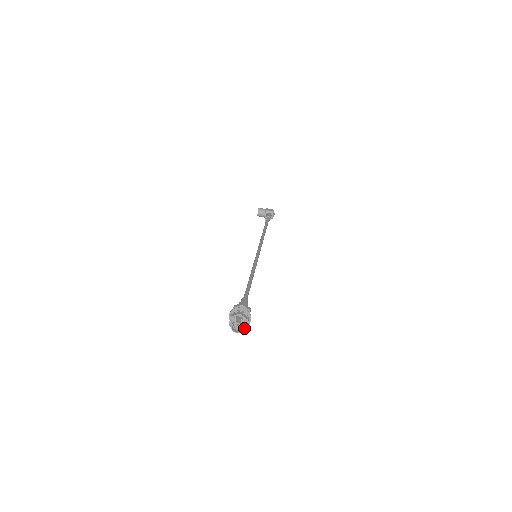
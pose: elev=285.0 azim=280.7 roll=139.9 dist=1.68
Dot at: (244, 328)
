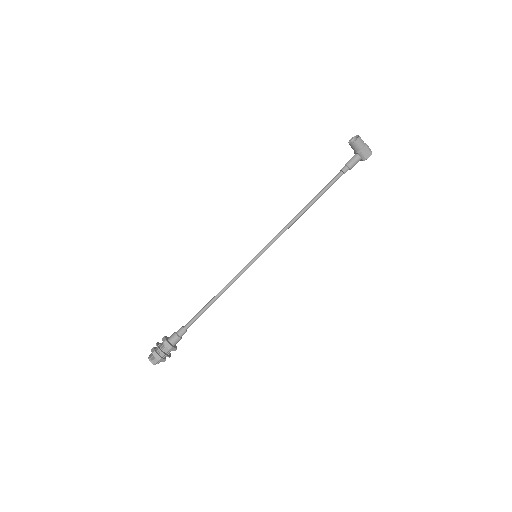
Dot at: occluded
